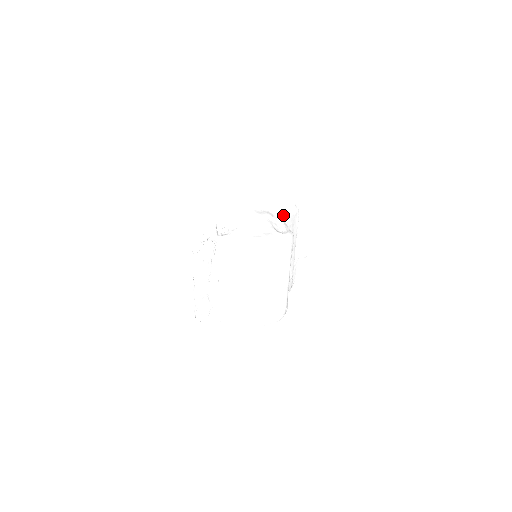
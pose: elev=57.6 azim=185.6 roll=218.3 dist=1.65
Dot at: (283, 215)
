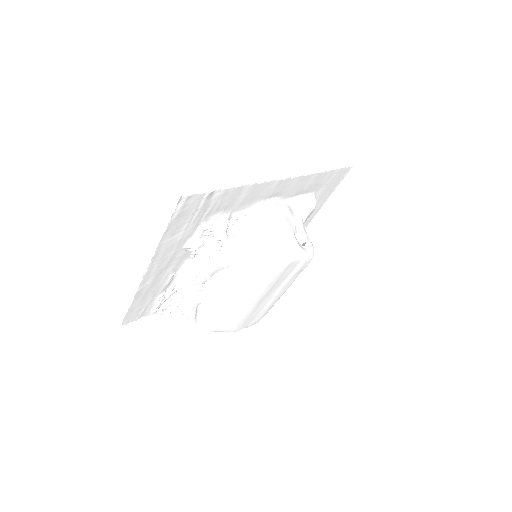
Dot at: (303, 213)
